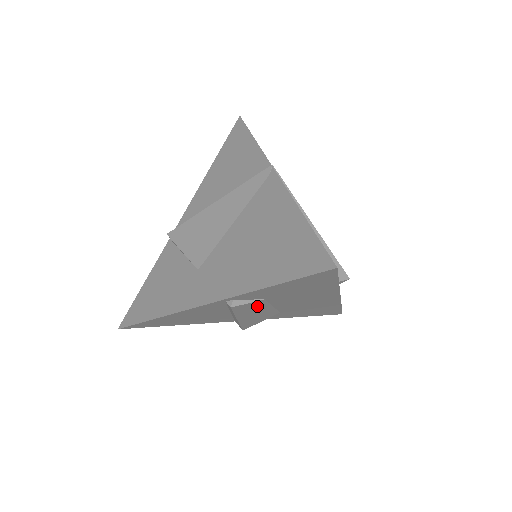
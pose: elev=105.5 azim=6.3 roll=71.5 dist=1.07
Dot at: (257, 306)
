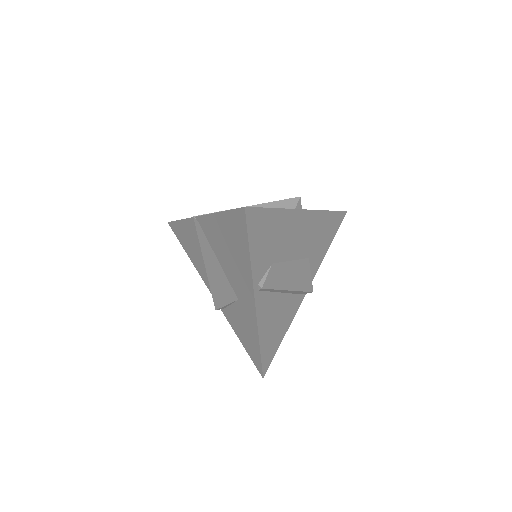
Dot at: (279, 271)
